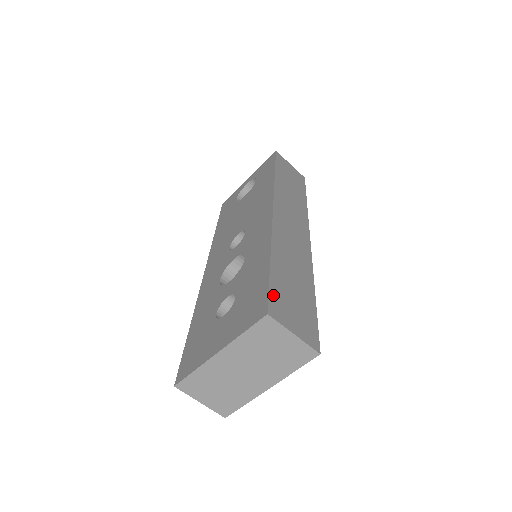
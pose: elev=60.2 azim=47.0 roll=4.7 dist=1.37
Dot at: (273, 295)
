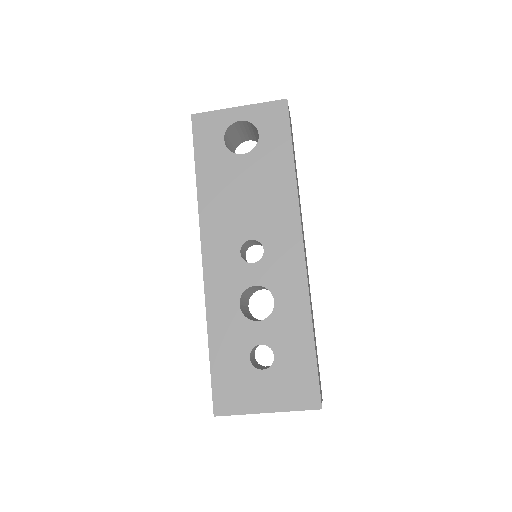
Dot at: (319, 382)
